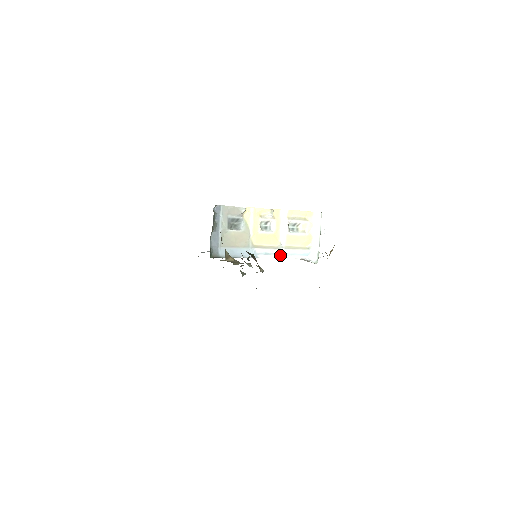
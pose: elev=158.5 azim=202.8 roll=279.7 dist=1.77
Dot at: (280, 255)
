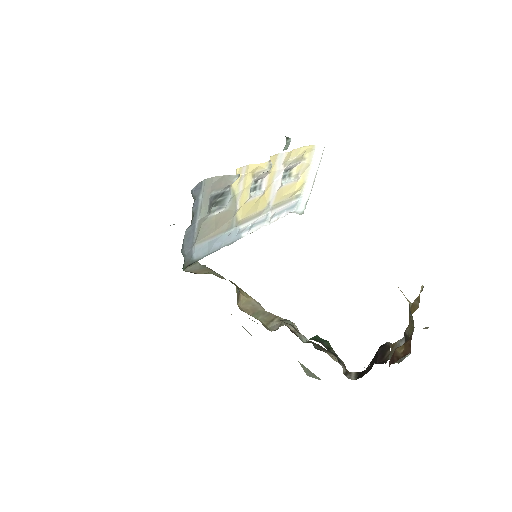
Dot at: (266, 221)
